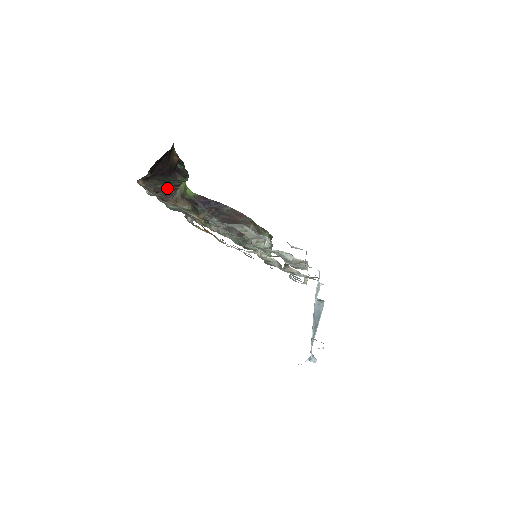
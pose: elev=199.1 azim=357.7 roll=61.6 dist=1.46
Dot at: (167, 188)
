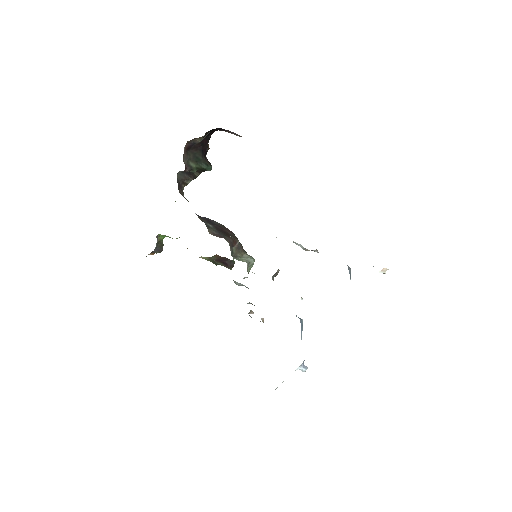
Dot at: (184, 176)
